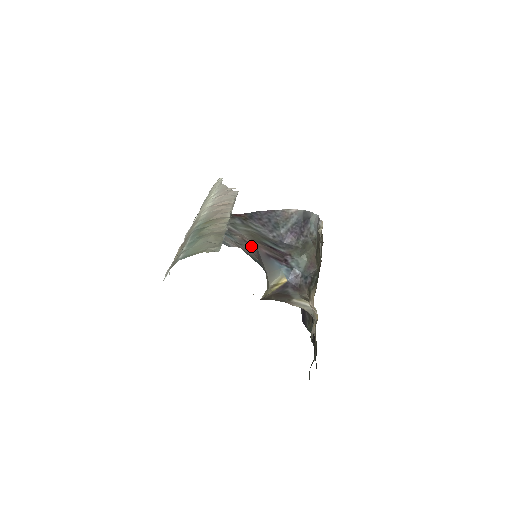
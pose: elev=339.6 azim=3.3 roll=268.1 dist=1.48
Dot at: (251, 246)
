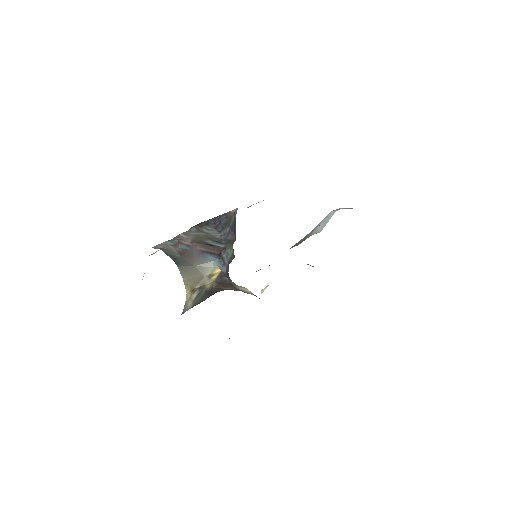
Dot at: (183, 246)
